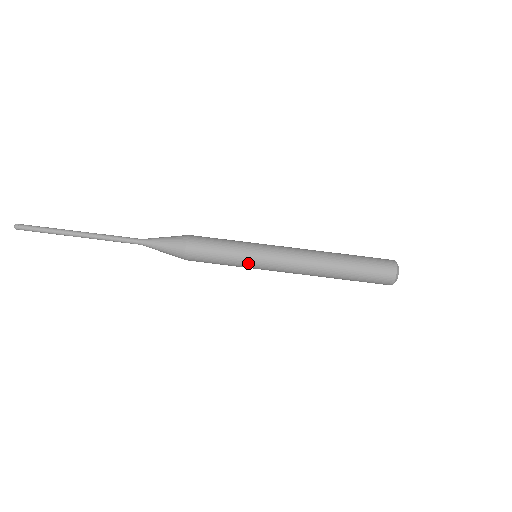
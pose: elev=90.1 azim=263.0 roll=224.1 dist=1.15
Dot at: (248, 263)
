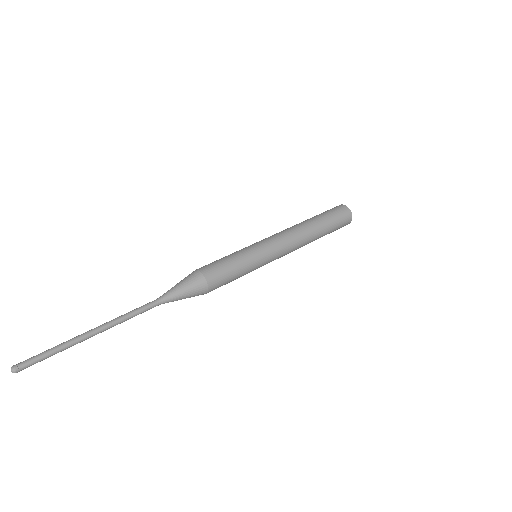
Dot at: (253, 250)
